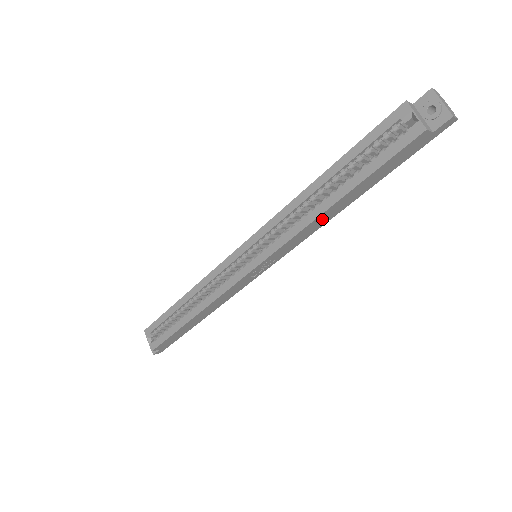
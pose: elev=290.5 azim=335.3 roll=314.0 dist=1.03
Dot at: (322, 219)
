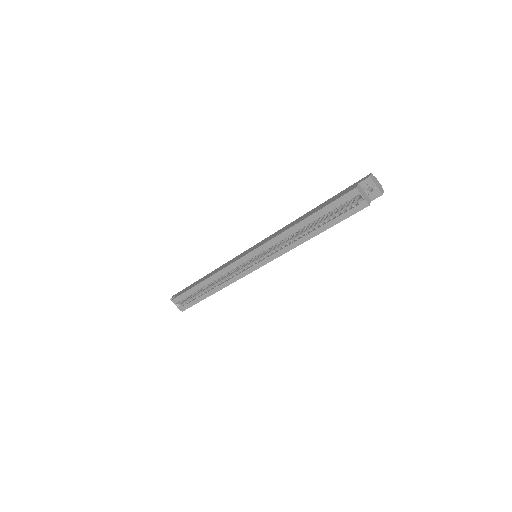
Dot at: occluded
